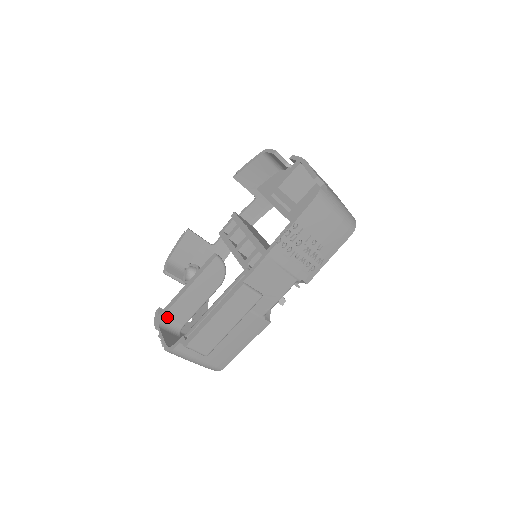
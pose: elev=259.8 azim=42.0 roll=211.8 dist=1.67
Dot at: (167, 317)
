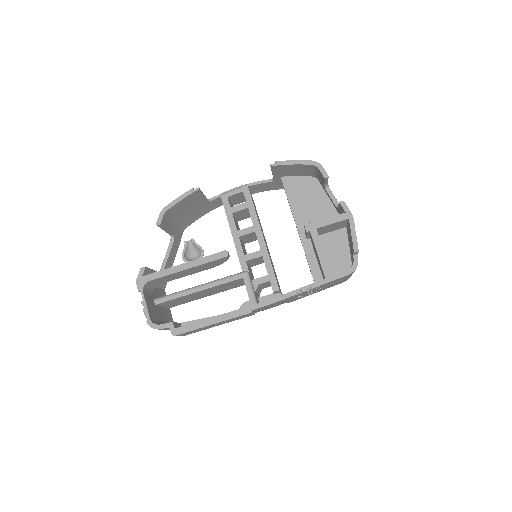
Dot at: (152, 281)
